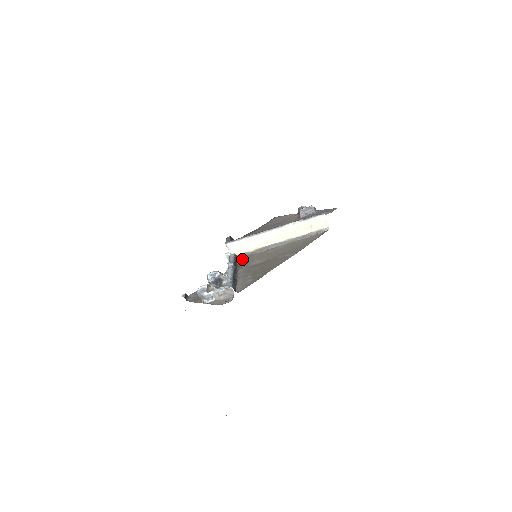
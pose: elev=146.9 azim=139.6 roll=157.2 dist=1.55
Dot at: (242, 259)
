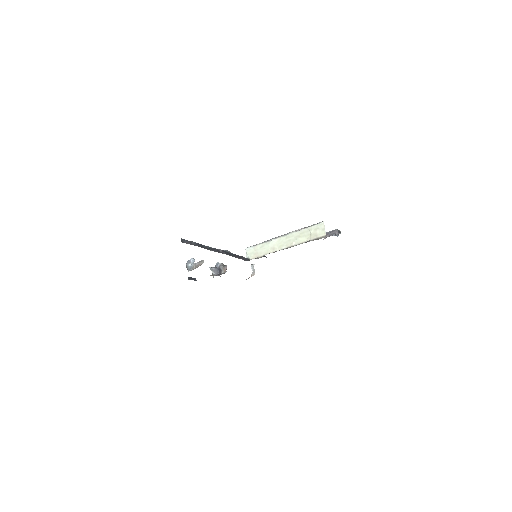
Dot at: occluded
